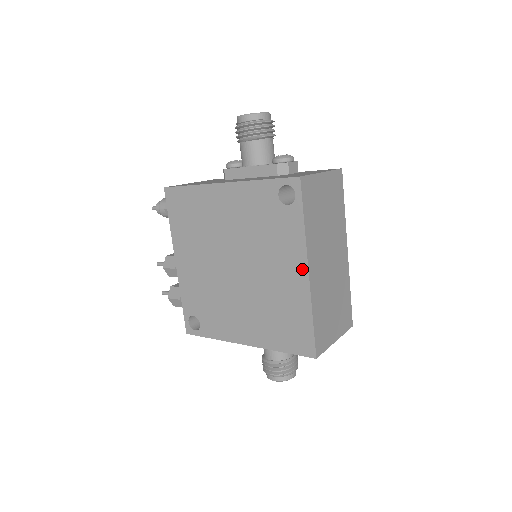
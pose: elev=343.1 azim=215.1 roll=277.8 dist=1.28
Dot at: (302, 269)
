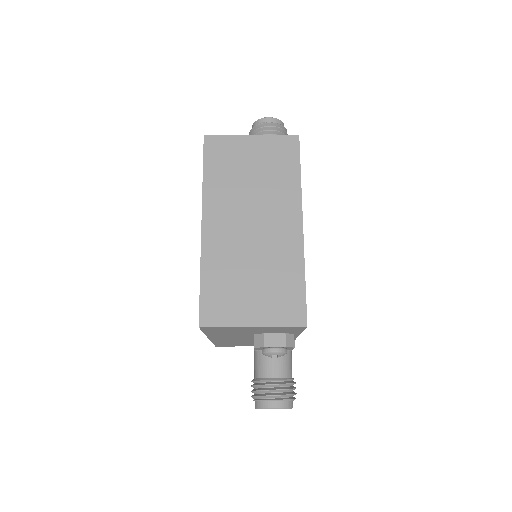
Dot at: (202, 225)
